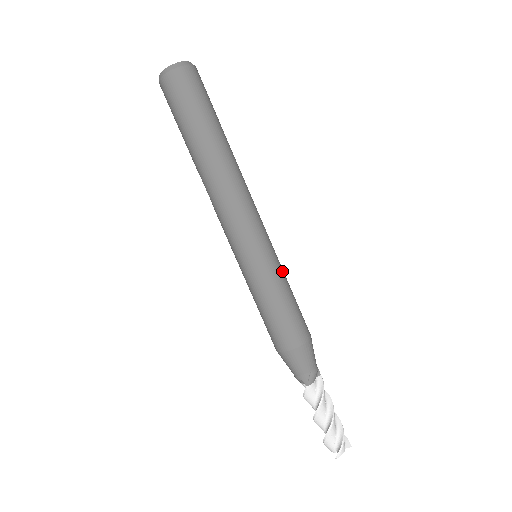
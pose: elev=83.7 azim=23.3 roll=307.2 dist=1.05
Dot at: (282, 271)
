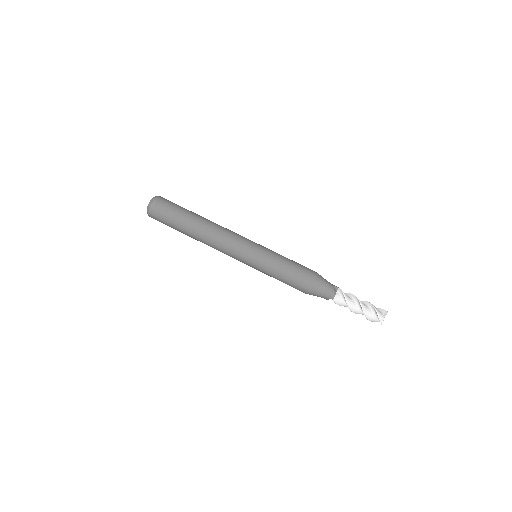
Dot at: (272, 254)
